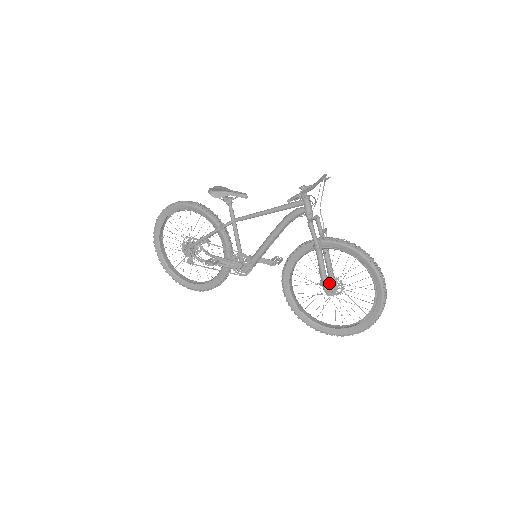
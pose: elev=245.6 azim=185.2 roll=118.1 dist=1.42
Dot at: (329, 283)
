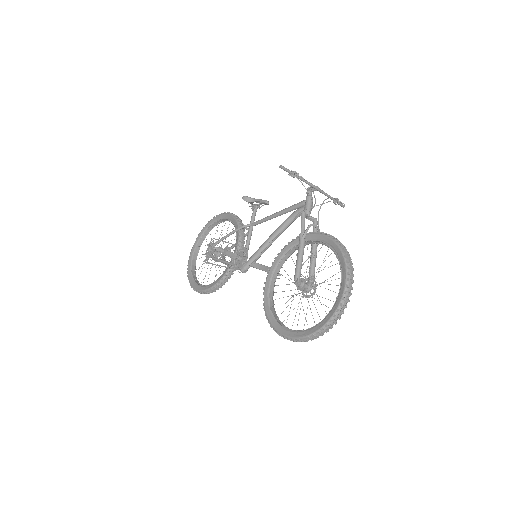
Dot at: occluded
